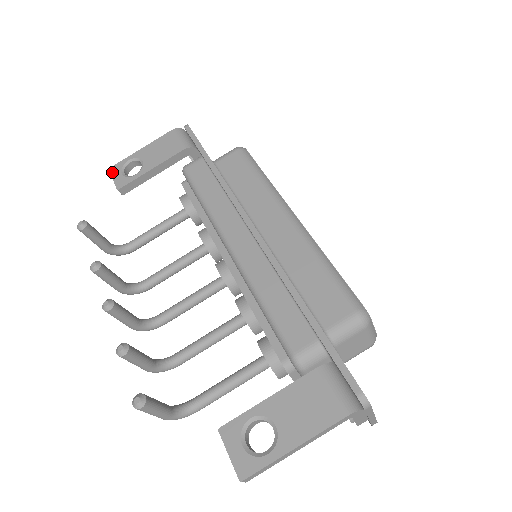
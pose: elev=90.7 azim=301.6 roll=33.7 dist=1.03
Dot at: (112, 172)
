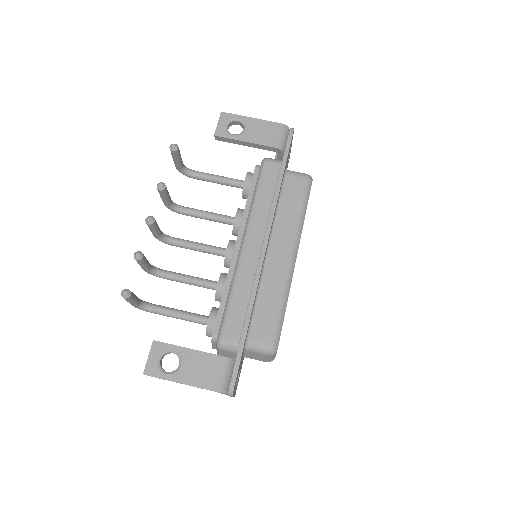
Dot at: (221, 117)
